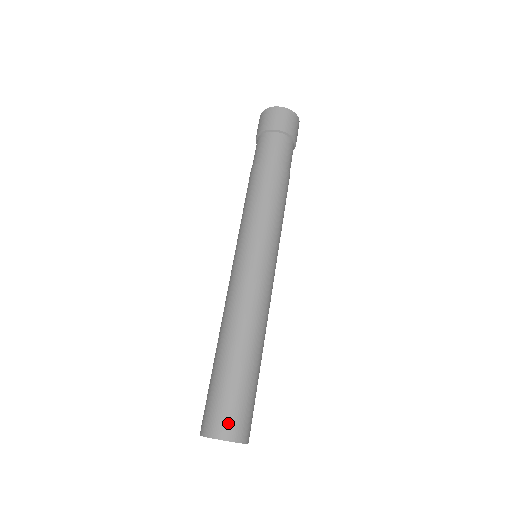
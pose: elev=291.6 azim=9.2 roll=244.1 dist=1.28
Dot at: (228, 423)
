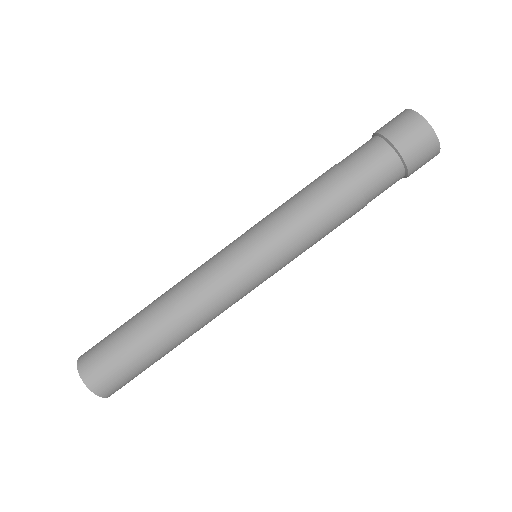
Dot at: (91, 362)
